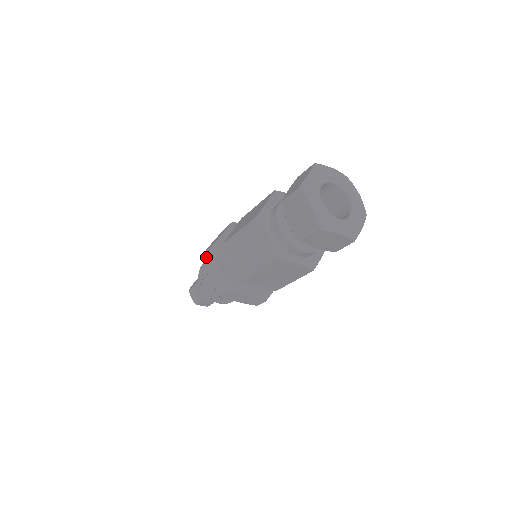
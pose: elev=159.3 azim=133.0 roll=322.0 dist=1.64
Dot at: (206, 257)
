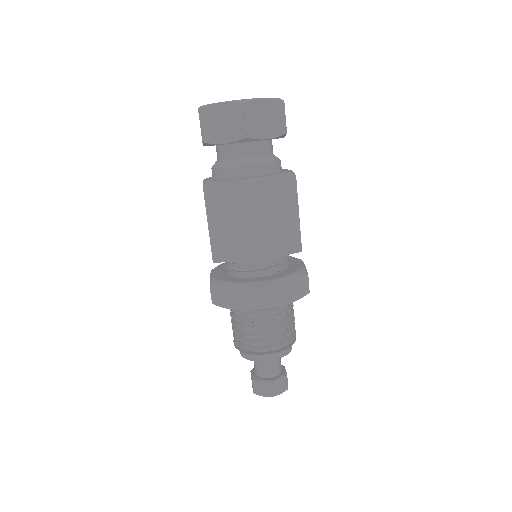
Dot at: (216, 300)
